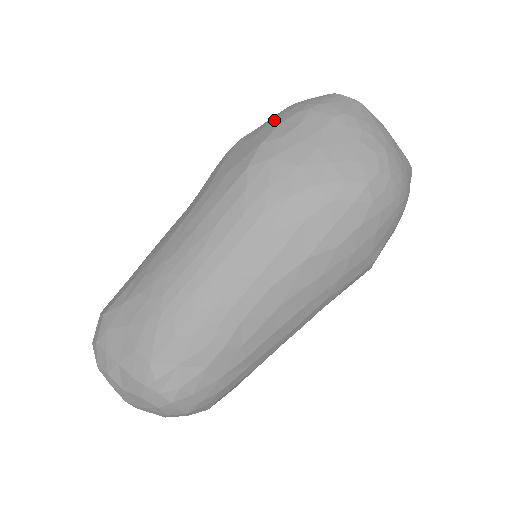
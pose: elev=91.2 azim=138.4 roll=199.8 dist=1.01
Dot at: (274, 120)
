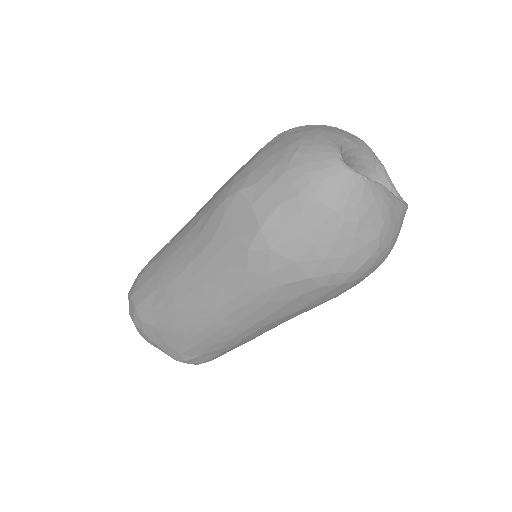
Dot at: (274, 189)
